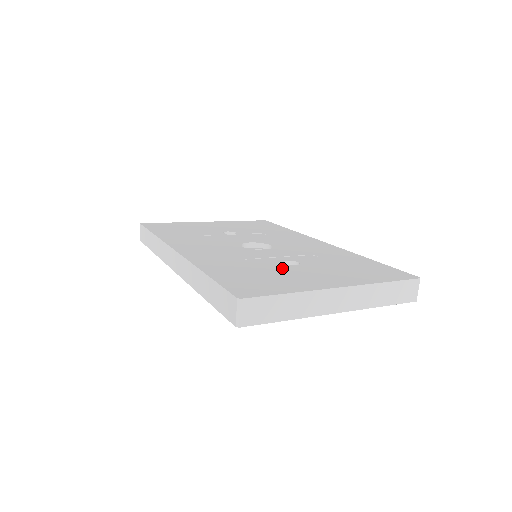
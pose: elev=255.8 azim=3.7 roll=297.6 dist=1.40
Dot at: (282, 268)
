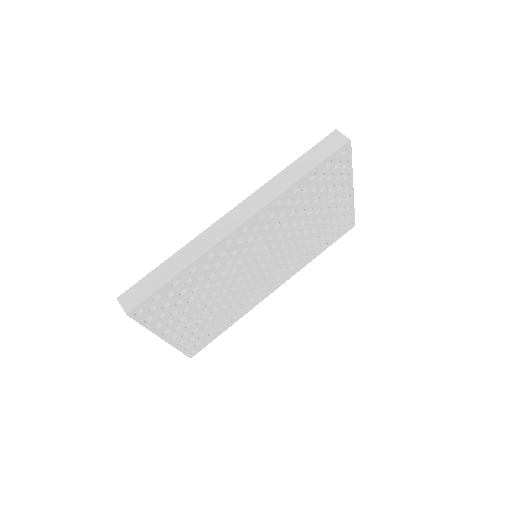
Dot at: occluded
